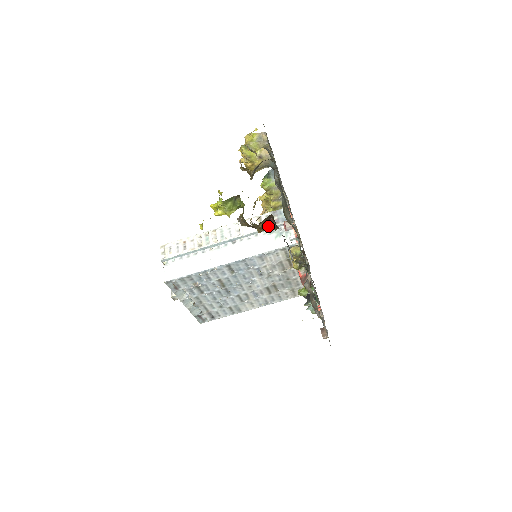
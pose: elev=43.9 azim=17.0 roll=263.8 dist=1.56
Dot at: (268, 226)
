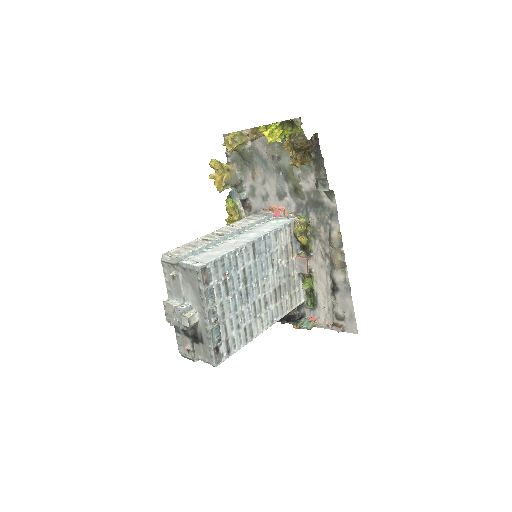
Dot at: (306, 156)
